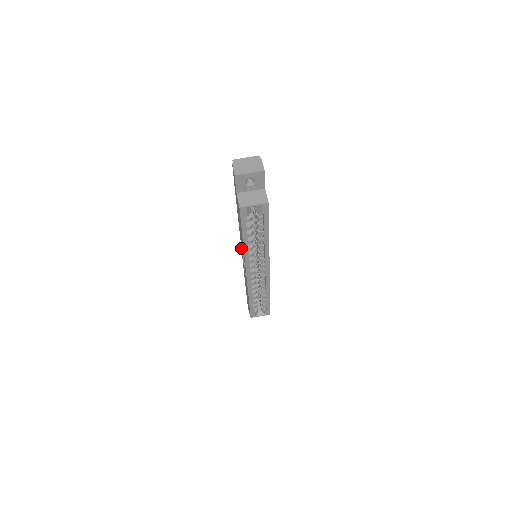
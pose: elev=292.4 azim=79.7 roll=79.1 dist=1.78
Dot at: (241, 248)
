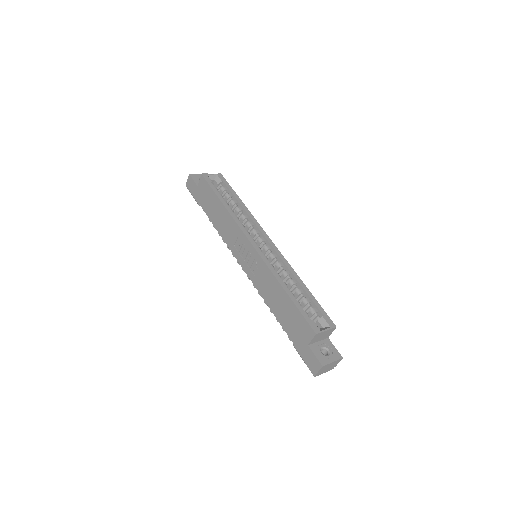
Dot at: (239, 262)
